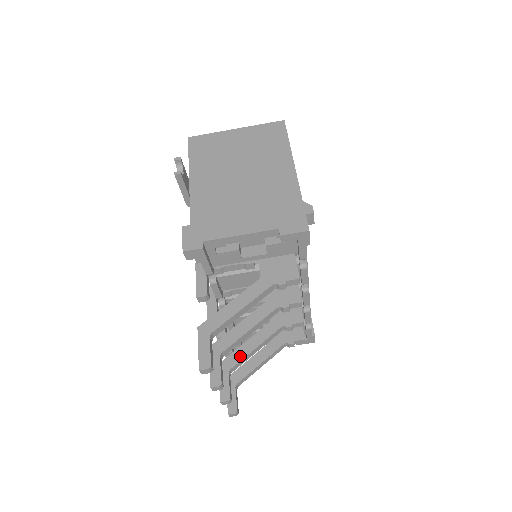
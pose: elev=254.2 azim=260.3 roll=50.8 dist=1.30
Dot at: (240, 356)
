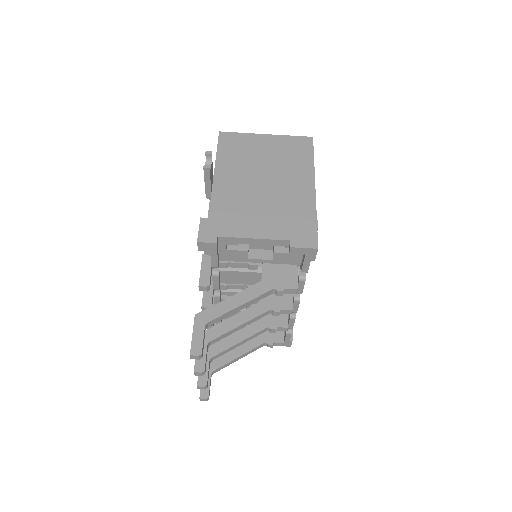
Dot at: (223, 347)
